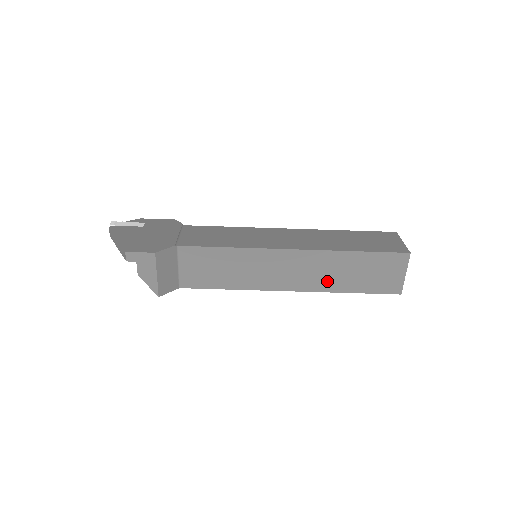
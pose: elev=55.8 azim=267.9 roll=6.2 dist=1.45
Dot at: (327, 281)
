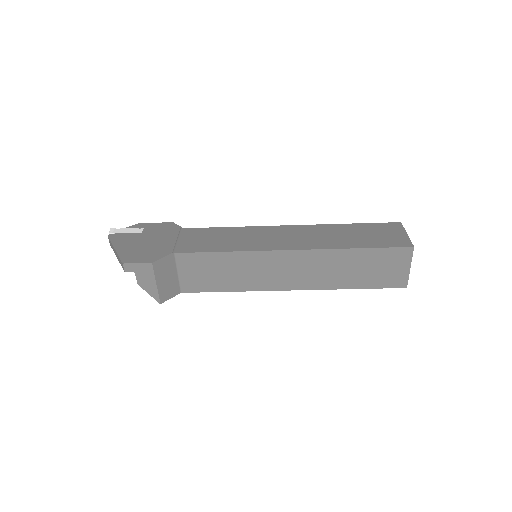
Dot at: (329, 279)
